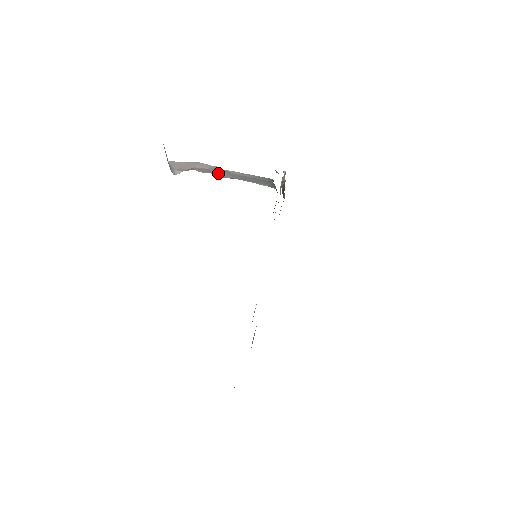
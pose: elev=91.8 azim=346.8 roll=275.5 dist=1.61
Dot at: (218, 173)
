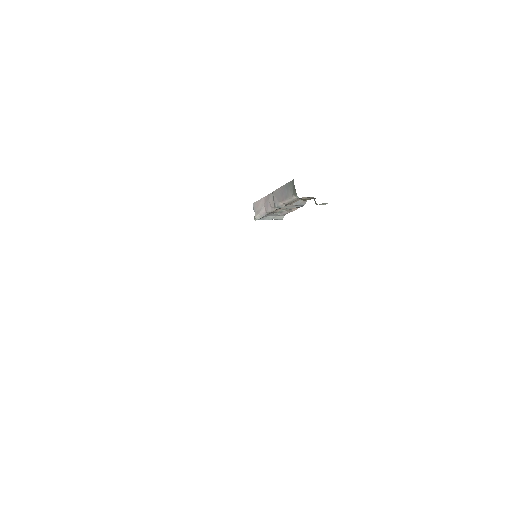
Dot at: (274, 204)
